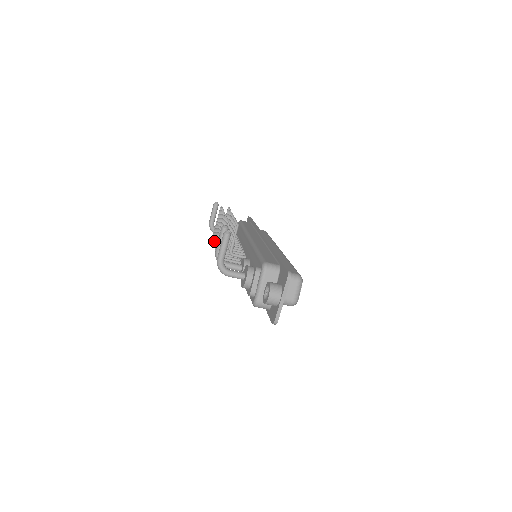
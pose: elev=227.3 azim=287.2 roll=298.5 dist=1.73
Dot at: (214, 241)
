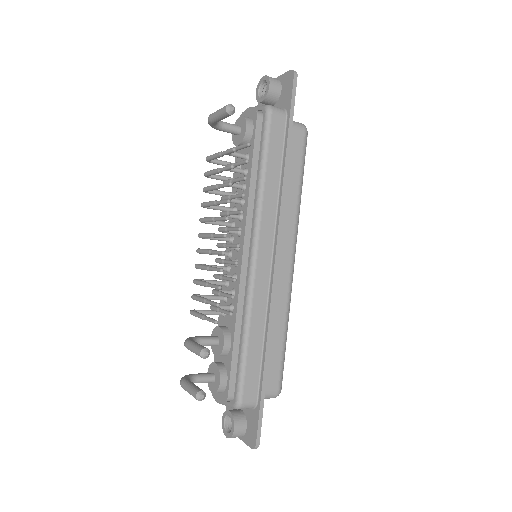
Dot at: (202, 205)
